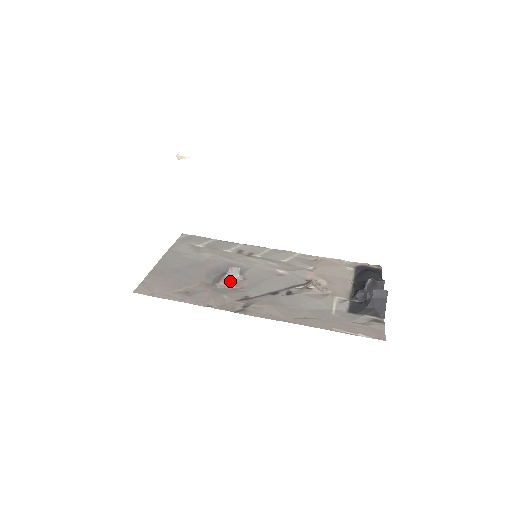
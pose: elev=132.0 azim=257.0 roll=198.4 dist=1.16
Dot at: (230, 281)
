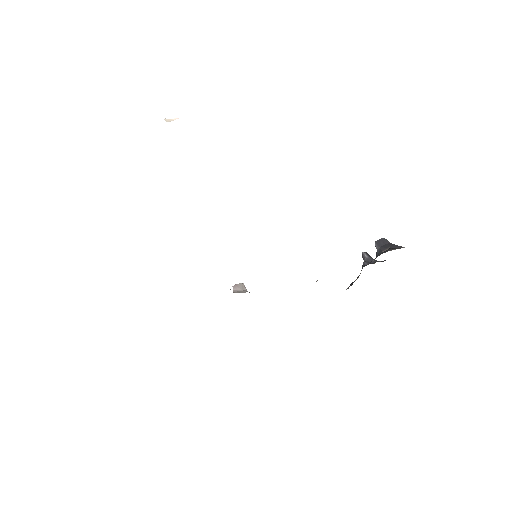
Dot at: (243, 291)
